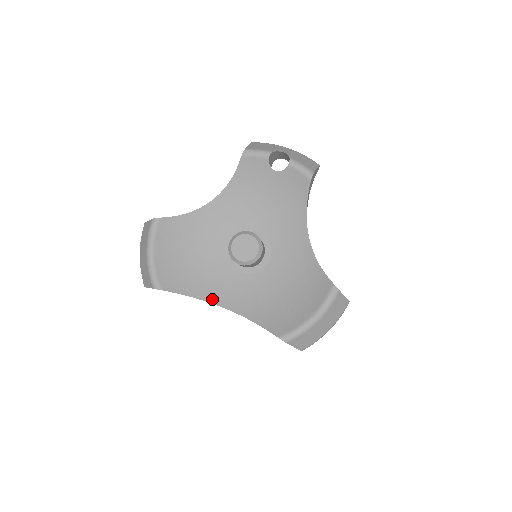
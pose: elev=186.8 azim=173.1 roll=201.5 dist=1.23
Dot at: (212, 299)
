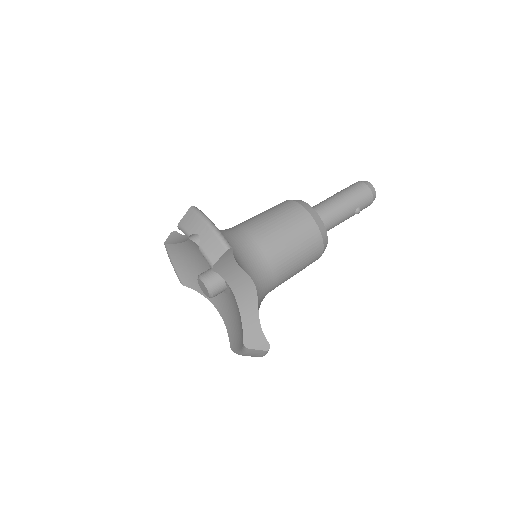
Dot at: (209, 298)
